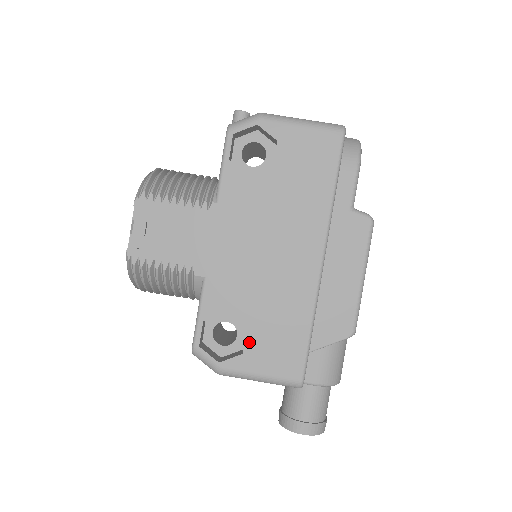
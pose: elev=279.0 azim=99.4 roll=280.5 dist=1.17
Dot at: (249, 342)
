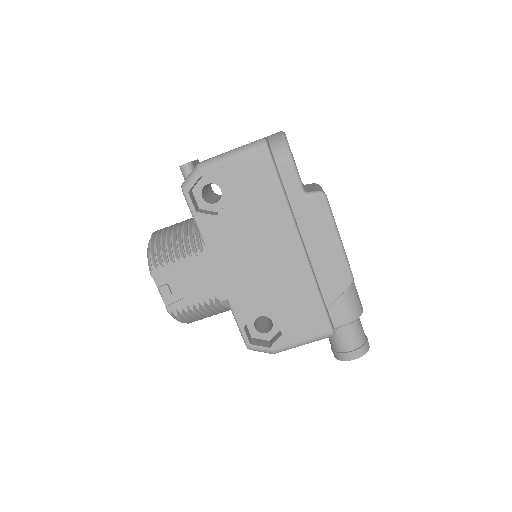
Dot at: (282, 325)
